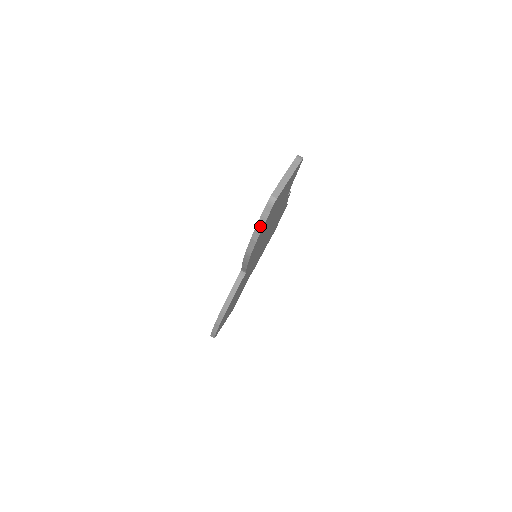
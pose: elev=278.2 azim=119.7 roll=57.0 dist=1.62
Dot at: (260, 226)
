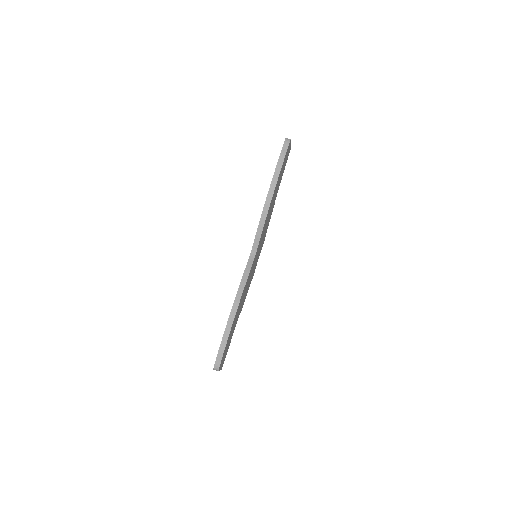
Dot at: (280, 163)
